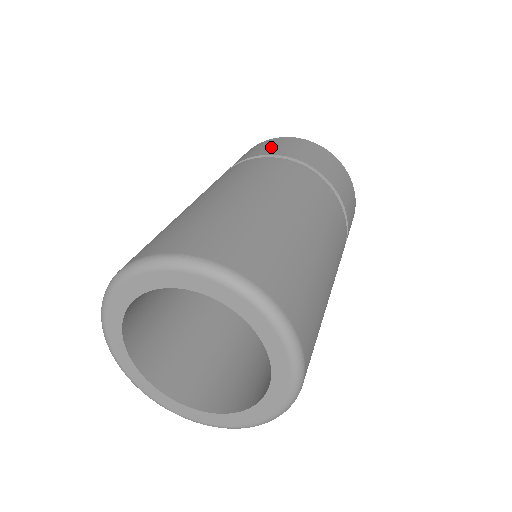
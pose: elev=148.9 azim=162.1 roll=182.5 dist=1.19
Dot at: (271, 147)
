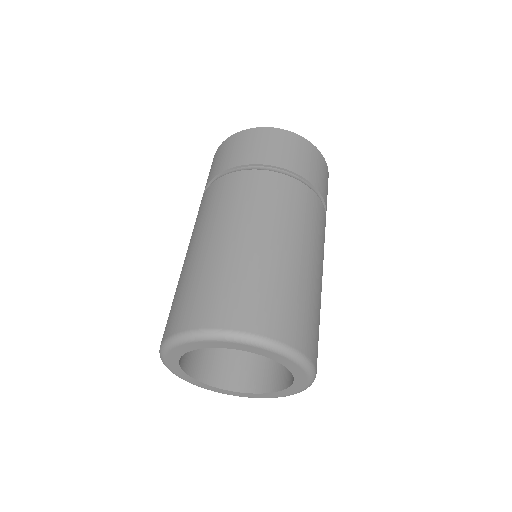
Dot at: (216, 164)
